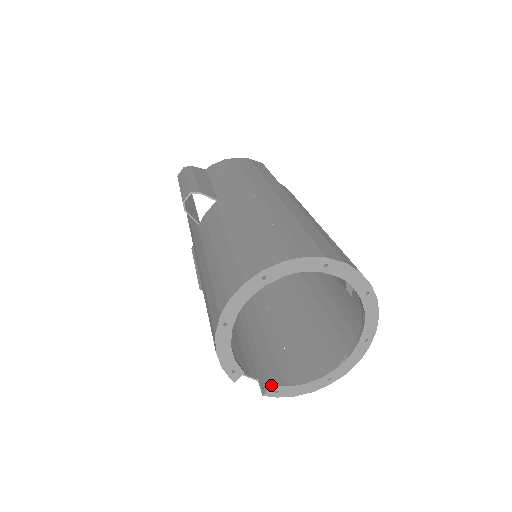
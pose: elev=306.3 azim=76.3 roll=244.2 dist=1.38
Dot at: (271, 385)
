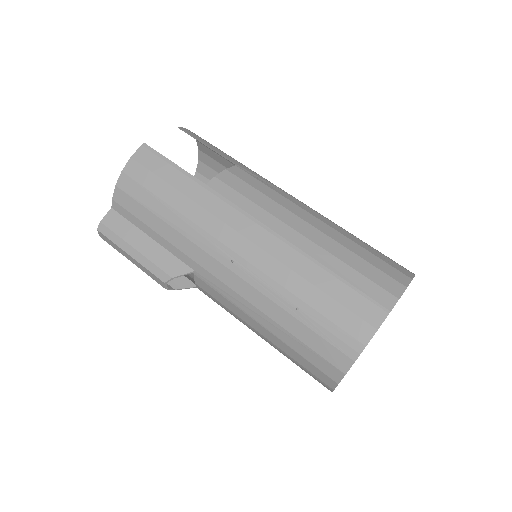
Dot at: occluded
